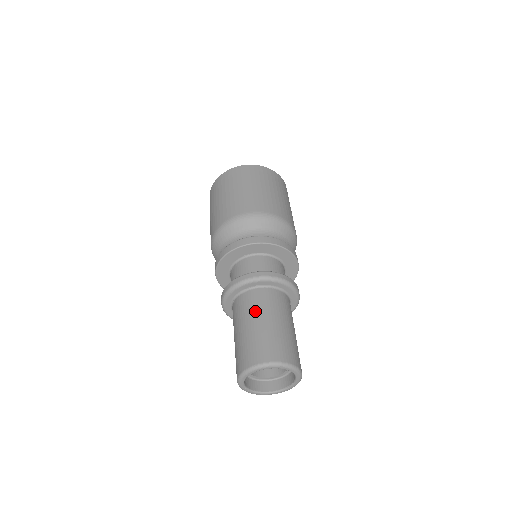
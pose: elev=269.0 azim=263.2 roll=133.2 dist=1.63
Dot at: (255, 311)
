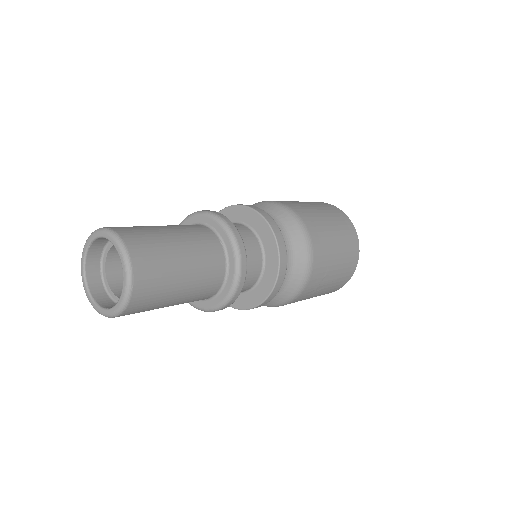
Dot at: (181, 228)
